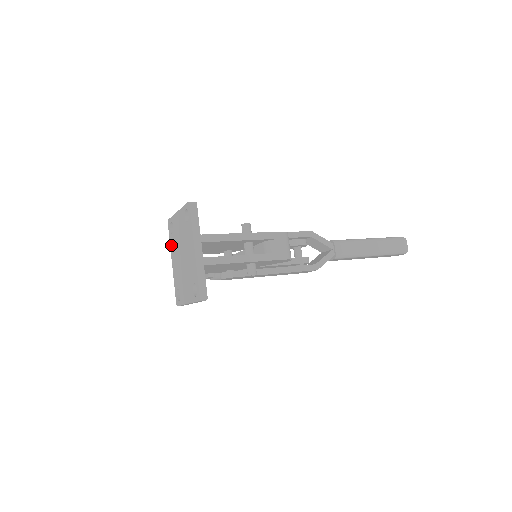
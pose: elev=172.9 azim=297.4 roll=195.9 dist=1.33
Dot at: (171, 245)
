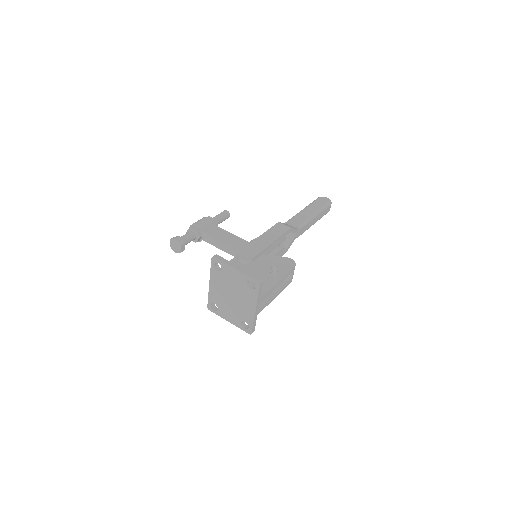
Dot at: (213, 275)
